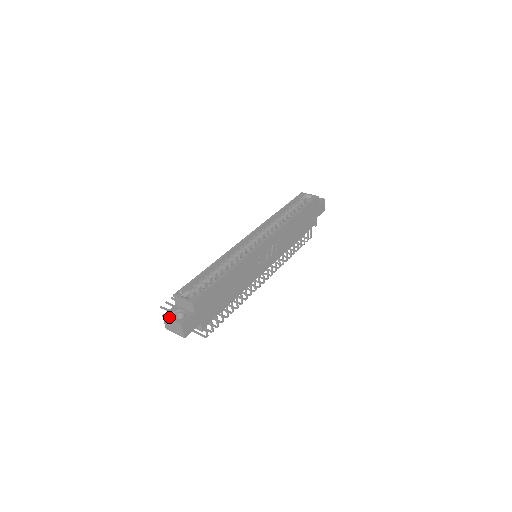
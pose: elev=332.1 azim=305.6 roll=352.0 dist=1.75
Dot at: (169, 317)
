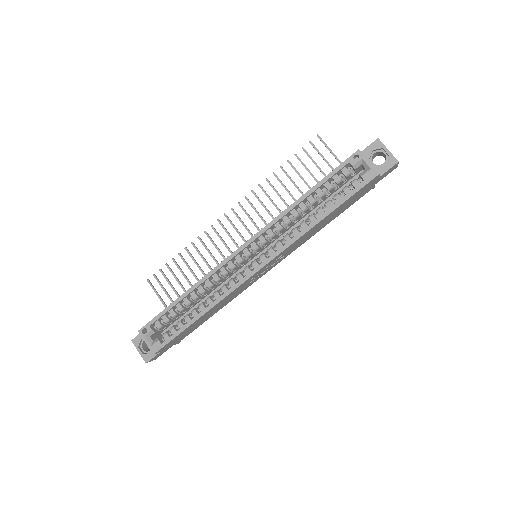
Dot at: (136, 347)
